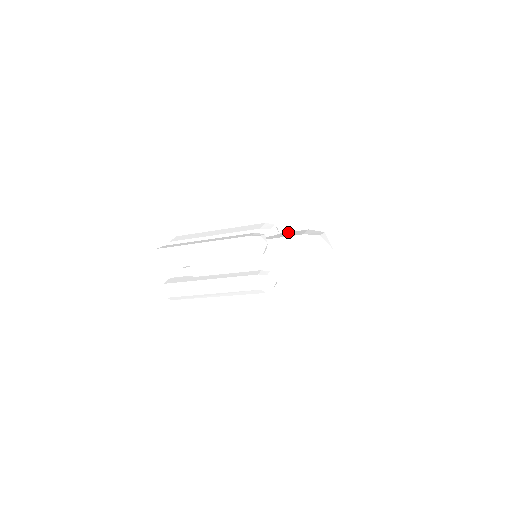
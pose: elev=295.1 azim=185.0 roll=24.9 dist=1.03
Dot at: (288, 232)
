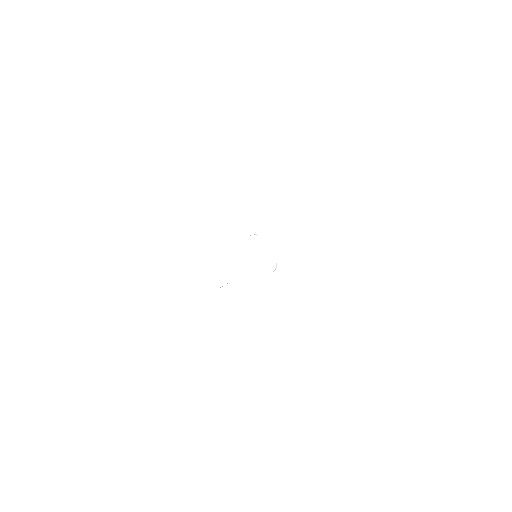
Dot at: (265, 235)
